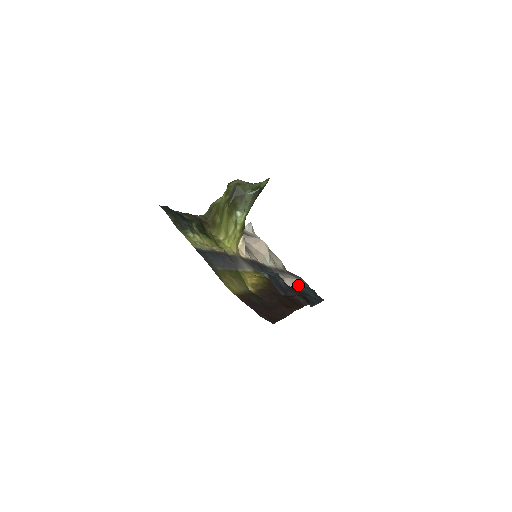
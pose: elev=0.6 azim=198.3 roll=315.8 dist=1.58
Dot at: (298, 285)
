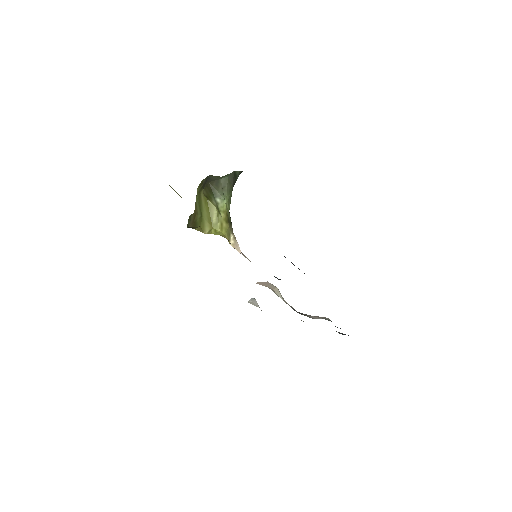
Dot at: (329, 320)
